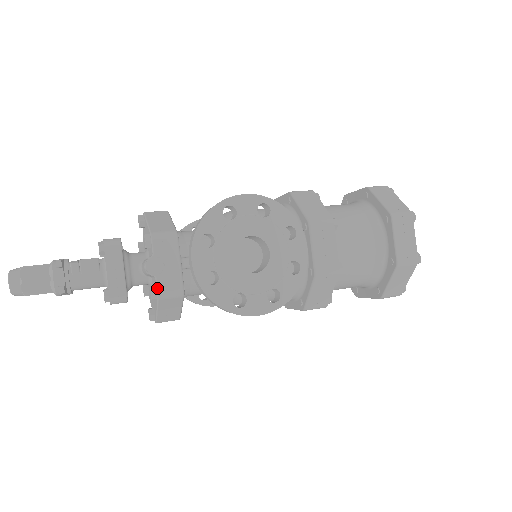
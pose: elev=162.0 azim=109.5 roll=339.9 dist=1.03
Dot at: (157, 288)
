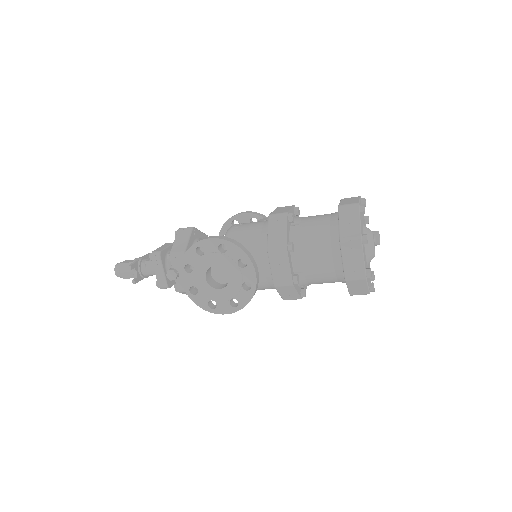
Dot at: (177, 287)
